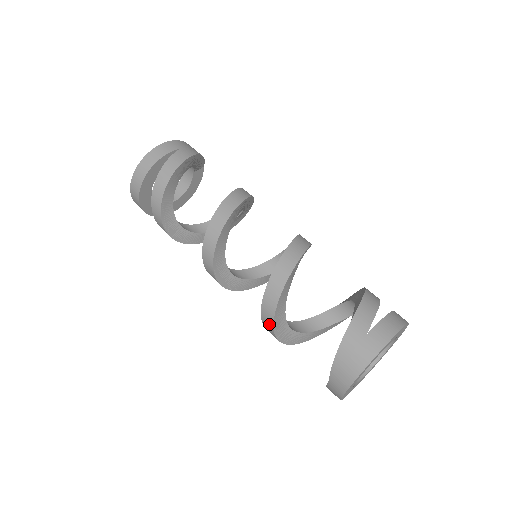
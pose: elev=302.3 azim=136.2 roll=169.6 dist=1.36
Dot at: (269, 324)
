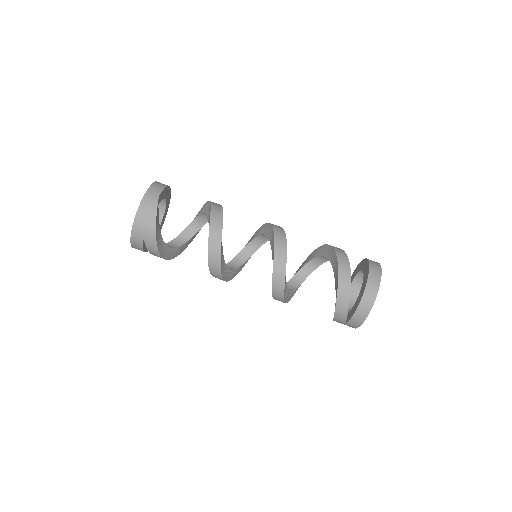
Dot at: occluded
